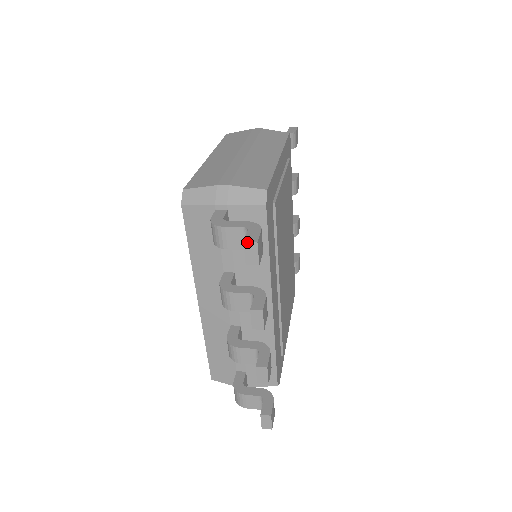
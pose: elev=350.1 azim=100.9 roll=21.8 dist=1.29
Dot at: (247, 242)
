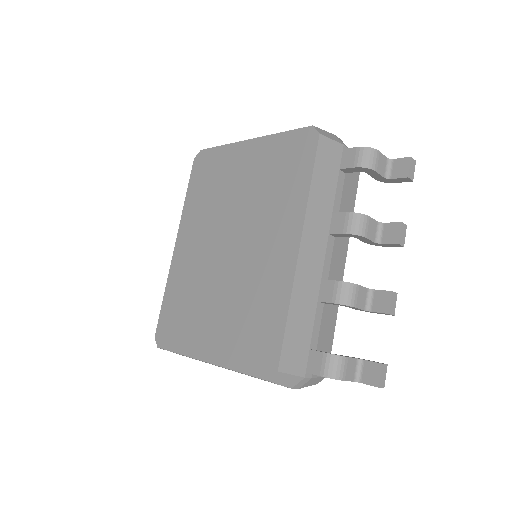
Dot at: (412, 158)
